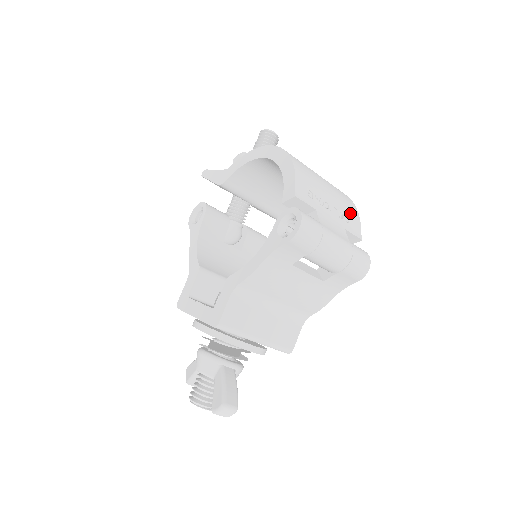
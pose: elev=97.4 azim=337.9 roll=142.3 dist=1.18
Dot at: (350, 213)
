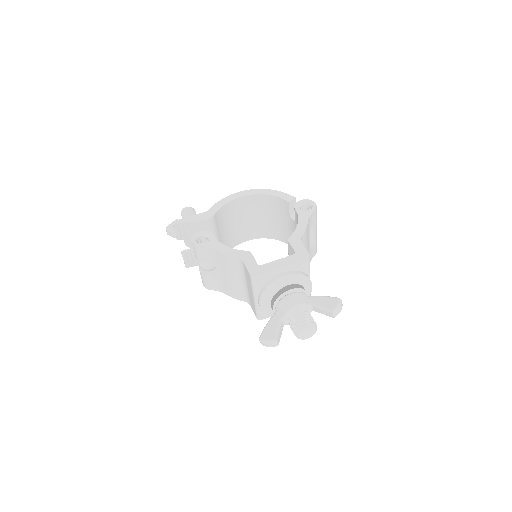
Dot at: occluded
